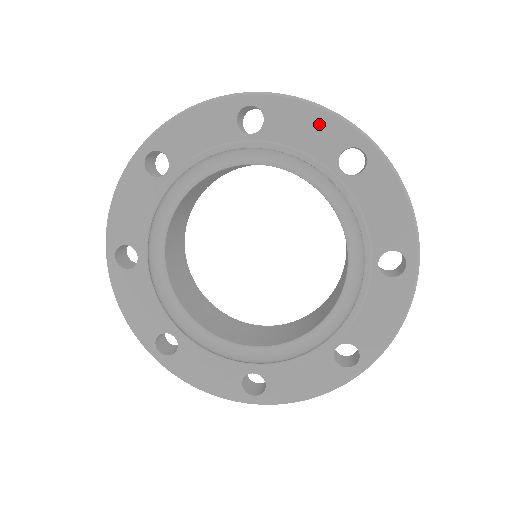
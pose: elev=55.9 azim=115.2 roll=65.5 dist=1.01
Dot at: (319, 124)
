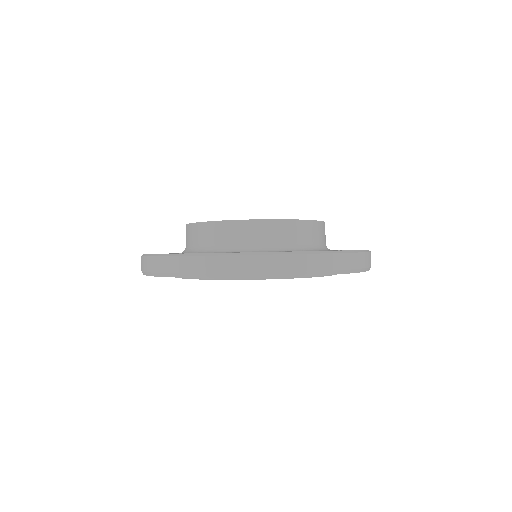
Dot at: occluded
